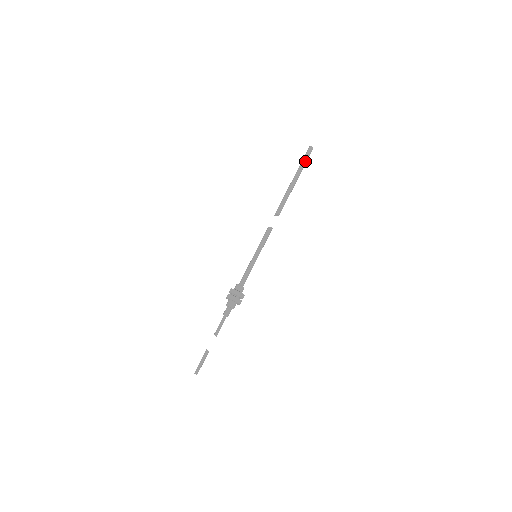
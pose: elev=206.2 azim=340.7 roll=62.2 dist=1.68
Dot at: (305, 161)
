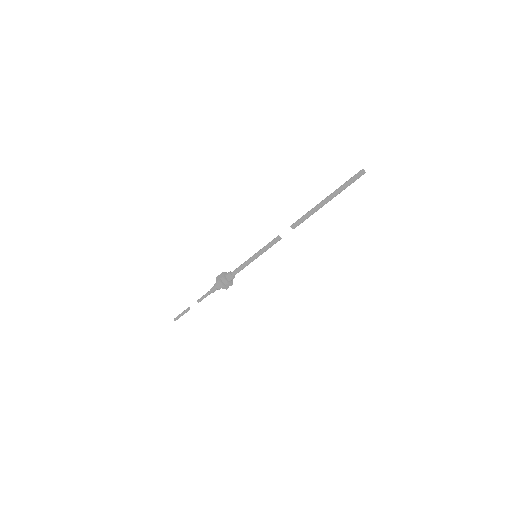
Dot at: (347, 183)
